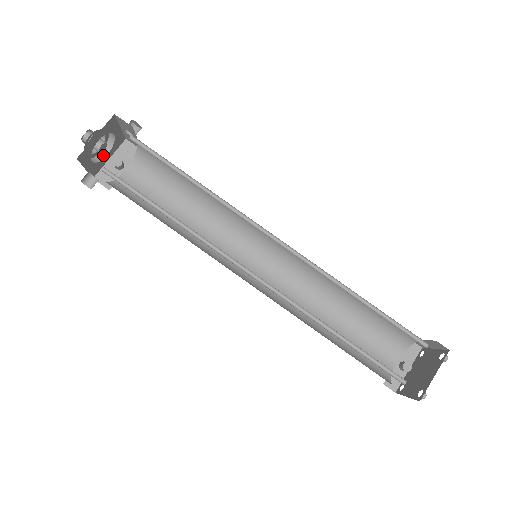
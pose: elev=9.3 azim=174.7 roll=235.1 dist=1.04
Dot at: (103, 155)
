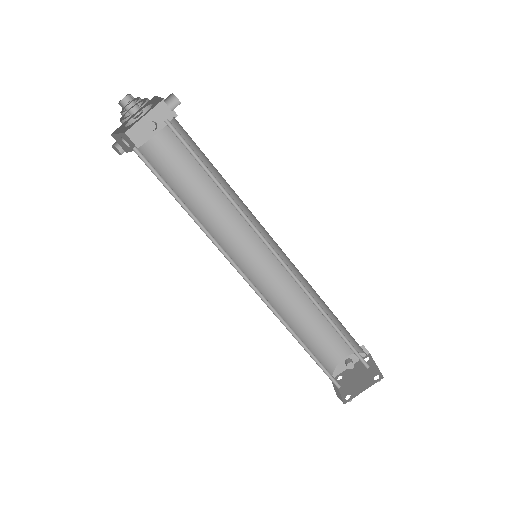
Dot at: occluded
